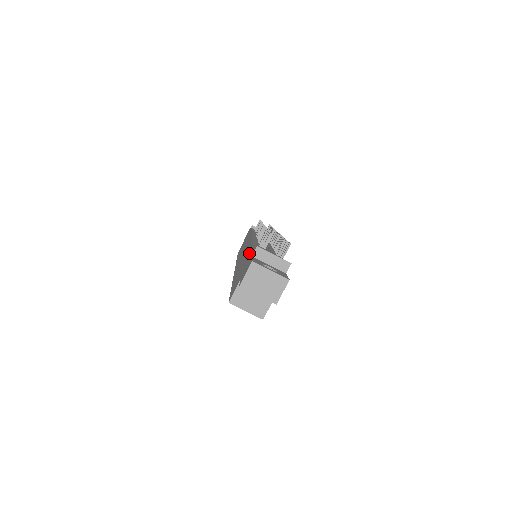
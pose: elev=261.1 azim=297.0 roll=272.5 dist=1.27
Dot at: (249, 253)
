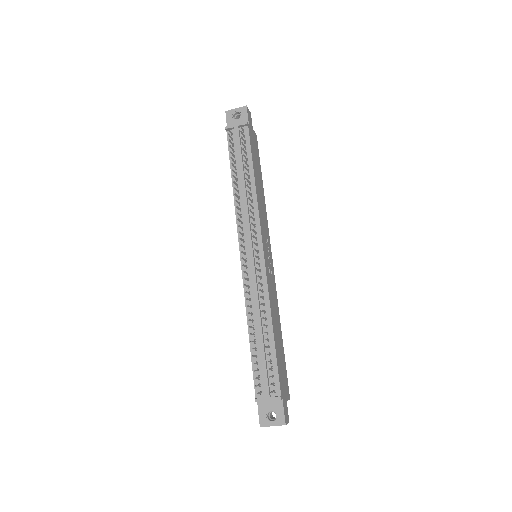
Dot at: occluded
